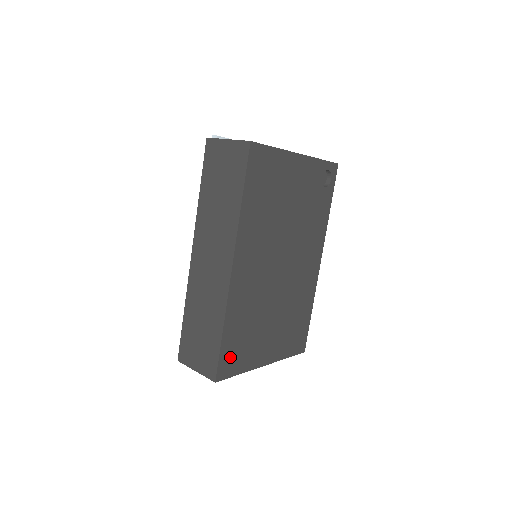
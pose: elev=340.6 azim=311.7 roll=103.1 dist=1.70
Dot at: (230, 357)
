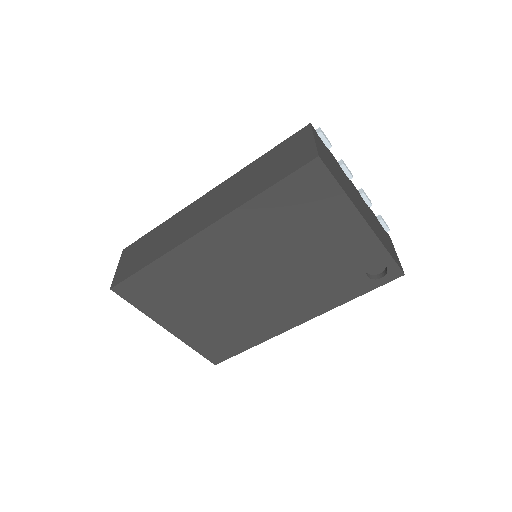
Dot at: (140, 288)
